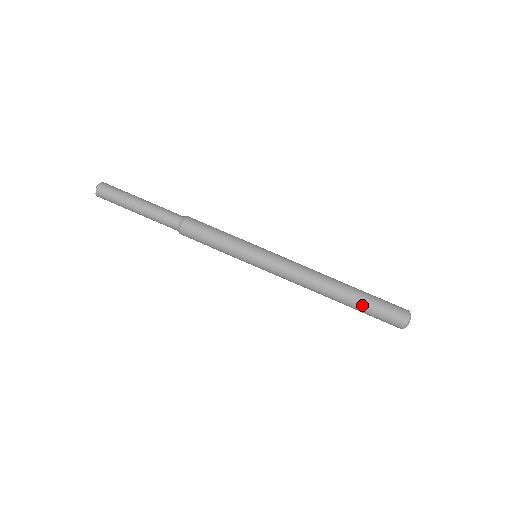
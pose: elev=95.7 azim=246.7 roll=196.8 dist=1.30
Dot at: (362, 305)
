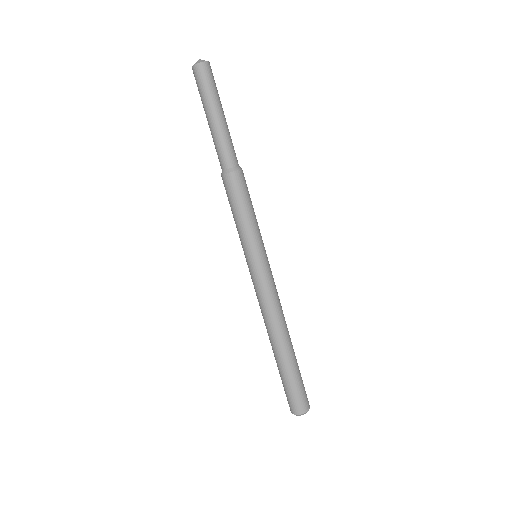
Dot at: (290, 371)
